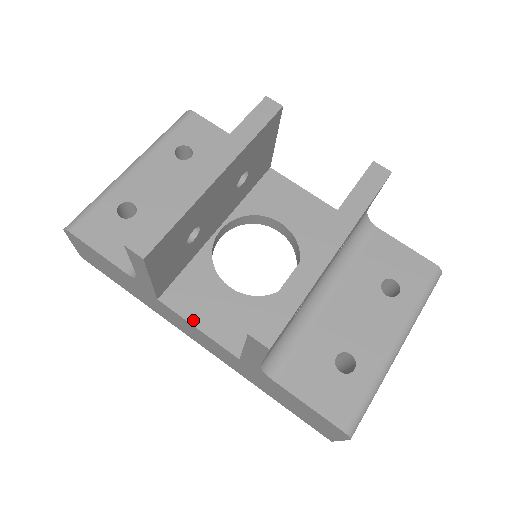
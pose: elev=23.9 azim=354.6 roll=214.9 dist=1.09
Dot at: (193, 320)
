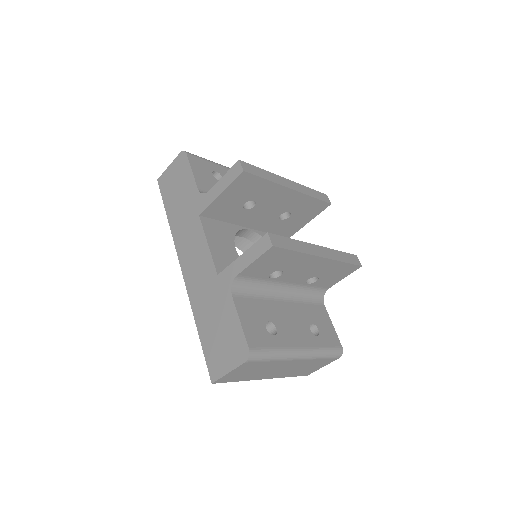
Dot at: (209, 239)
